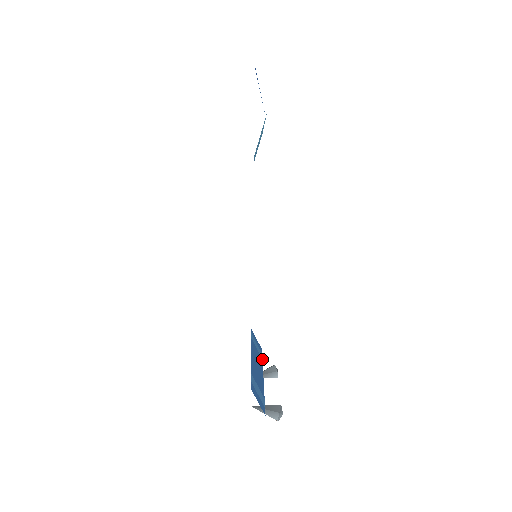
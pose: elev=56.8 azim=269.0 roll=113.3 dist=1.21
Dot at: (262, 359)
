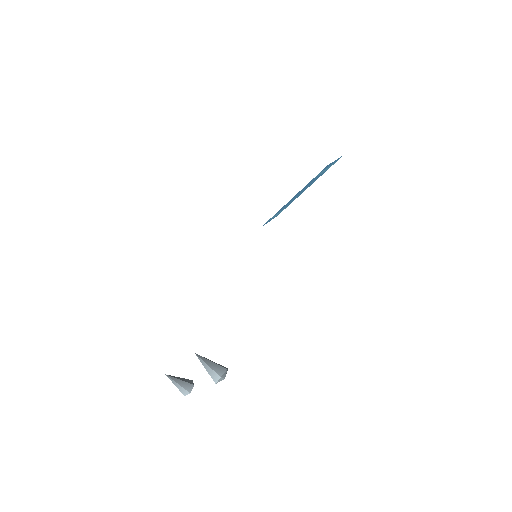
Dot at: occluded
